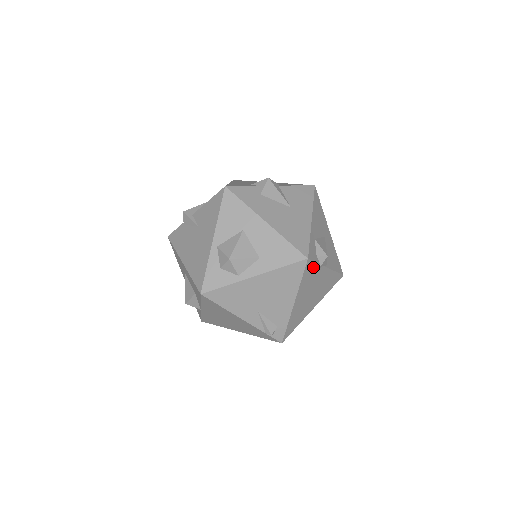
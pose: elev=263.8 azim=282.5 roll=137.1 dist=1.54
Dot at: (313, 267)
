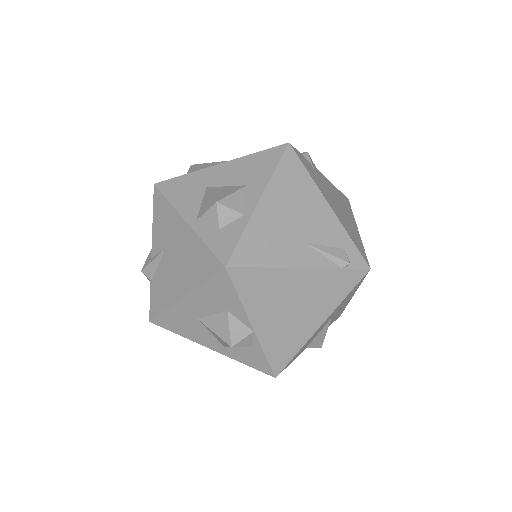
Dot at: (305, 161)
